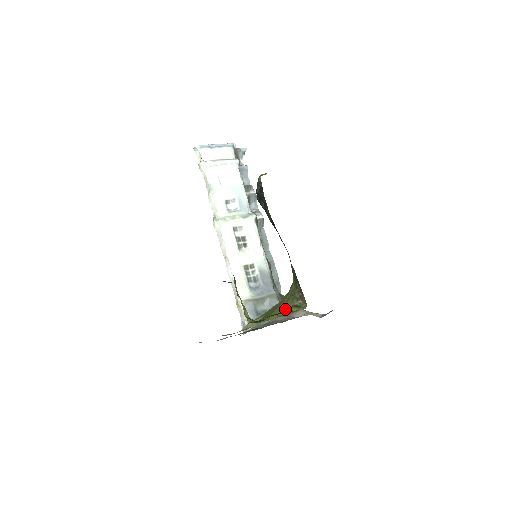
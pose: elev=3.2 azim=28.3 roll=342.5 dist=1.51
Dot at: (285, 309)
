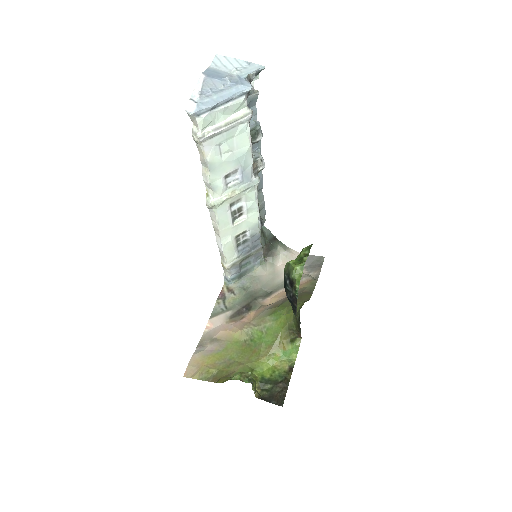
Dot at: (282, 347)
